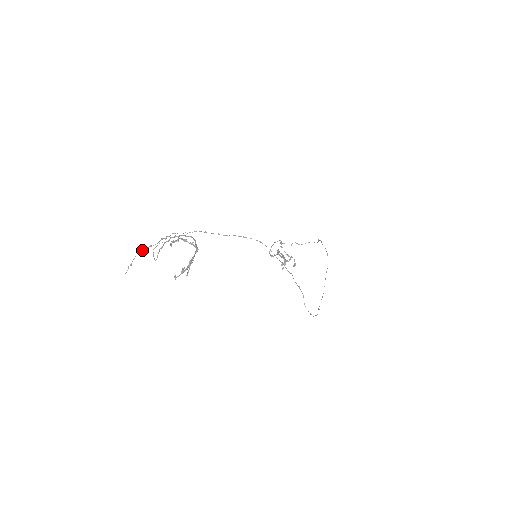
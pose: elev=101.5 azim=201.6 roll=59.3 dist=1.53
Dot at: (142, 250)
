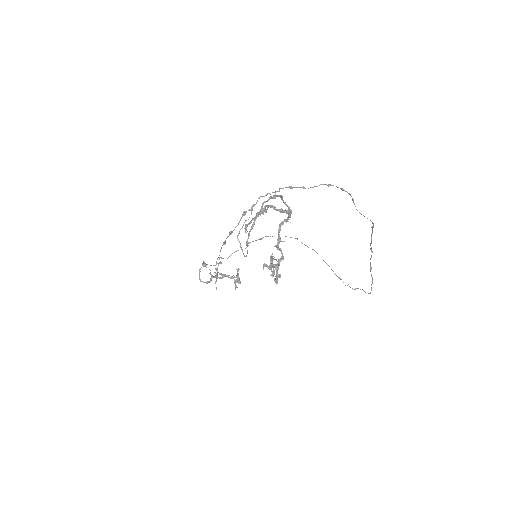
Dot at: (224, 242)
